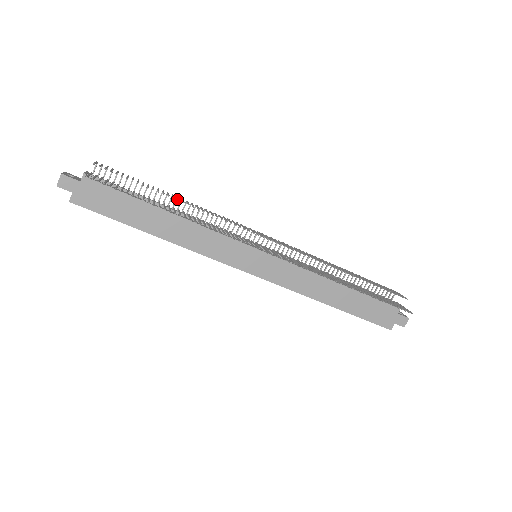
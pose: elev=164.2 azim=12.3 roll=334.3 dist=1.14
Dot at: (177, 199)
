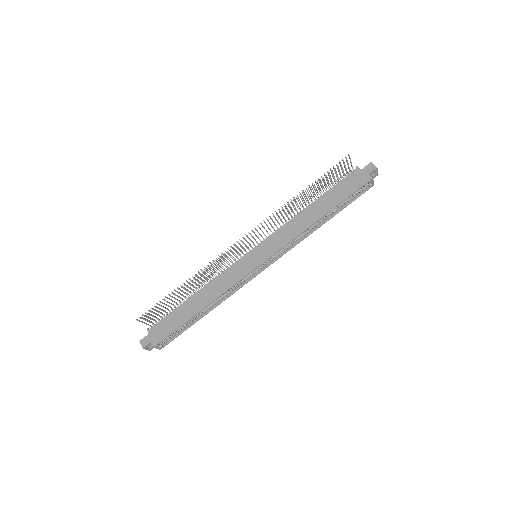
Dot at: (190, 285)
